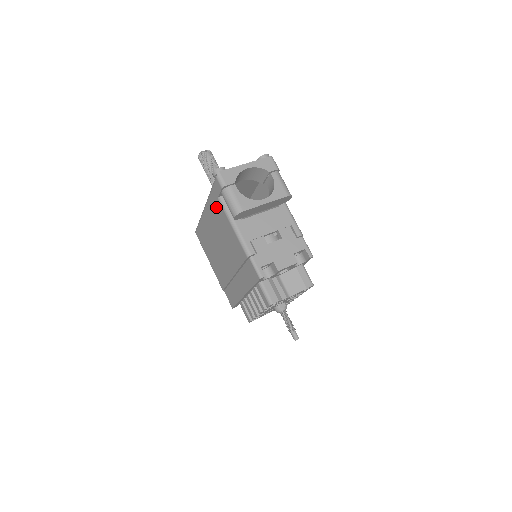
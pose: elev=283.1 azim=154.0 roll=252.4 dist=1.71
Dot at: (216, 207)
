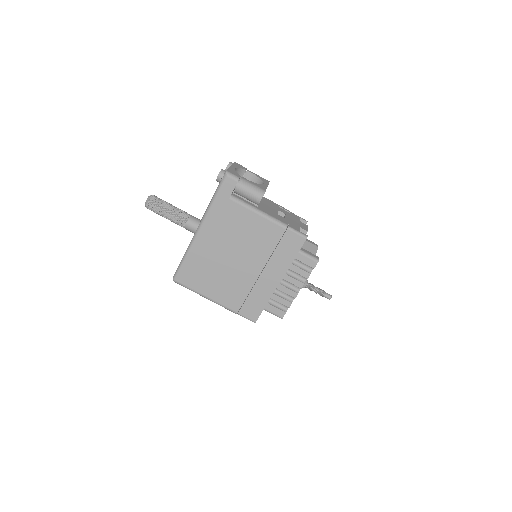
Dot at: (226, 211)
